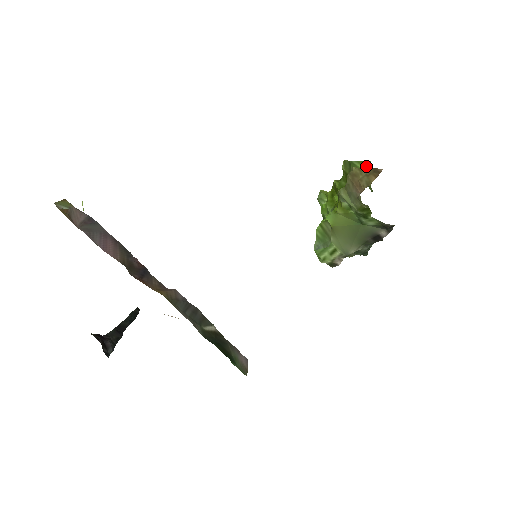
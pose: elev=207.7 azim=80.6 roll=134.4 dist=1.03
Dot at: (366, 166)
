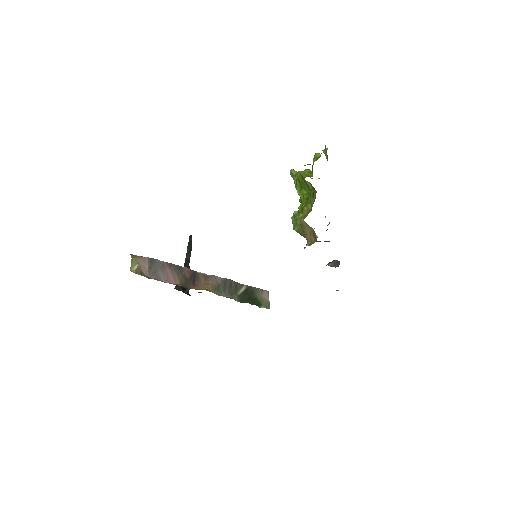
Dot at: (314, 195)
